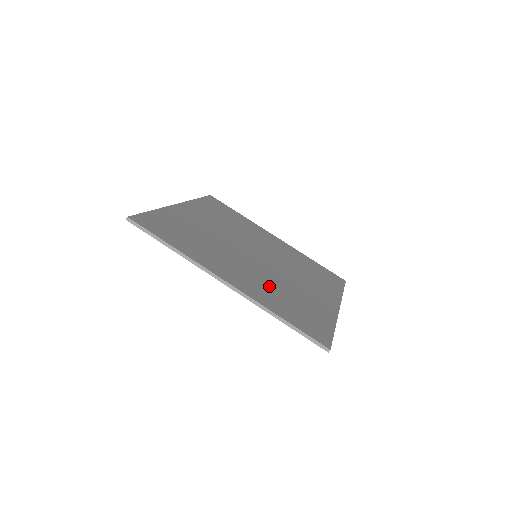
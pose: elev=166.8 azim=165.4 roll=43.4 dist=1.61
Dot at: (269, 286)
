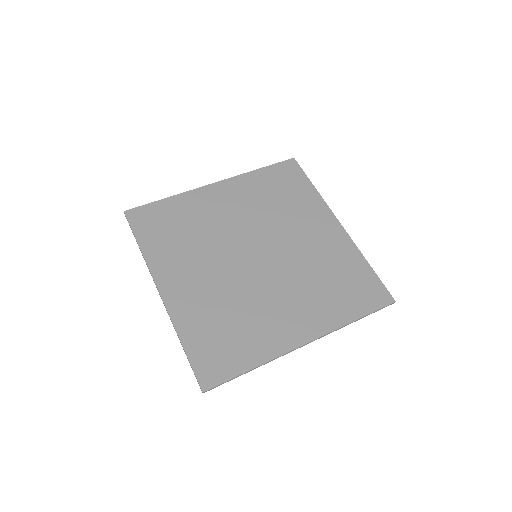
Dot at: (217, 302)
